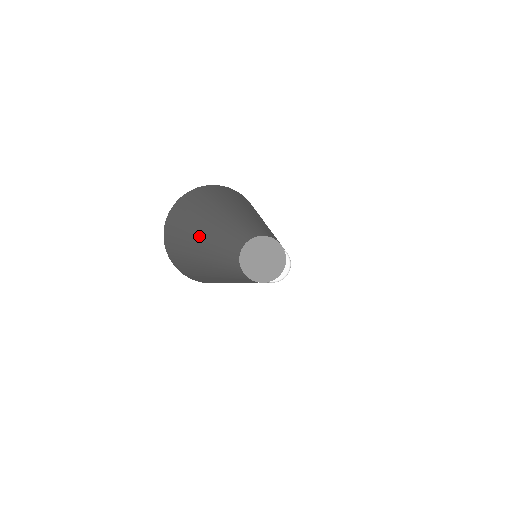
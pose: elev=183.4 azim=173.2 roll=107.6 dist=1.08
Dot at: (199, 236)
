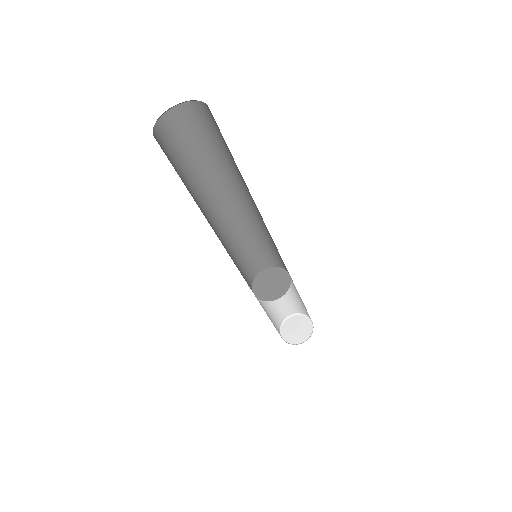
Dot at: (208, 168)
